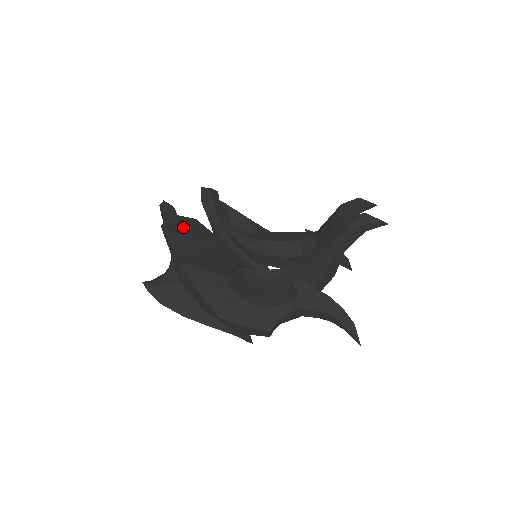
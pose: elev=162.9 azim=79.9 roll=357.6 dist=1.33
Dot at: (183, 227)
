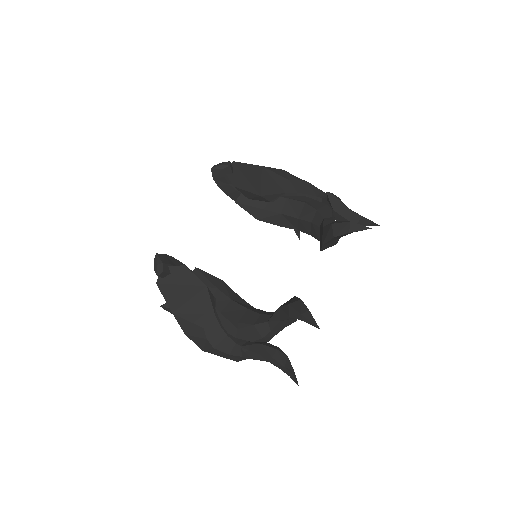
Dot at: (174, 279)
